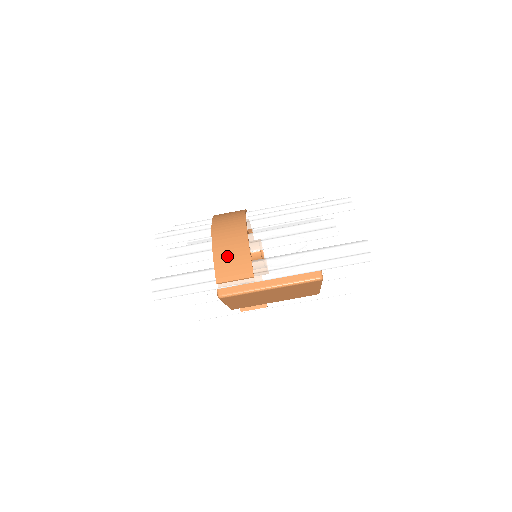
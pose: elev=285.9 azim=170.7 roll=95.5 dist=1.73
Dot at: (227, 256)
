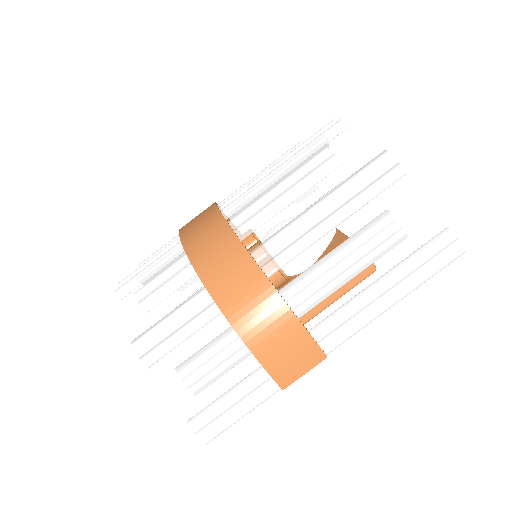
Dot at: (278, 351)
